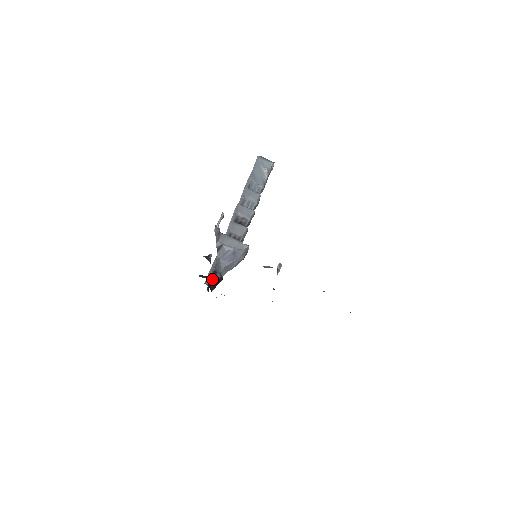
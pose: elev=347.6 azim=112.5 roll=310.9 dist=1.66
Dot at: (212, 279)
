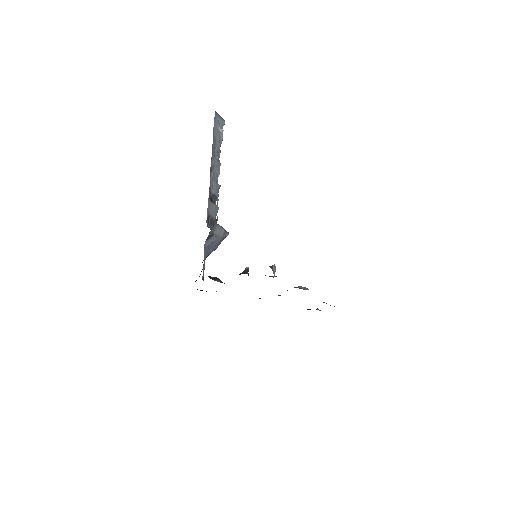
Dot at: occluded
